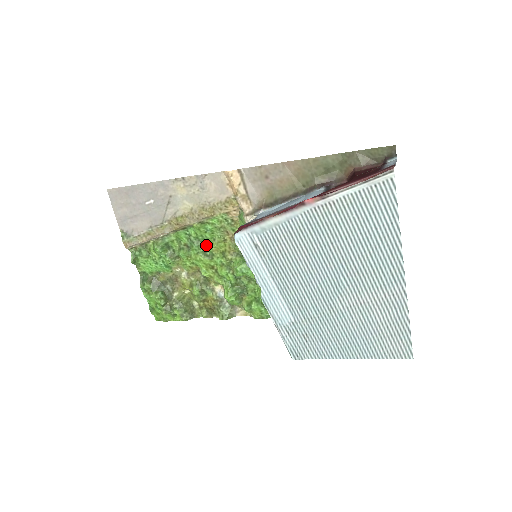
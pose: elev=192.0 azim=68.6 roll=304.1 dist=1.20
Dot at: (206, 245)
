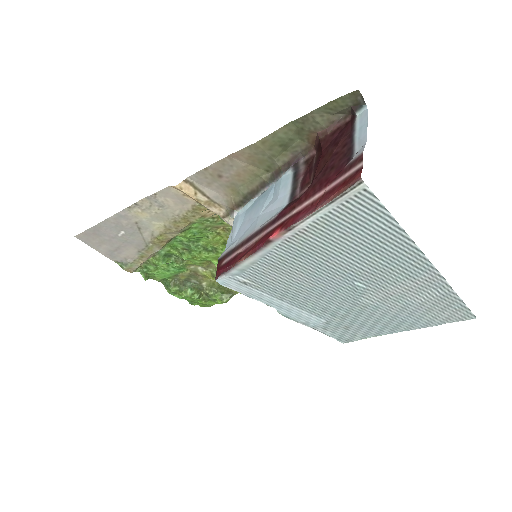
Dot at: (203, 243)
